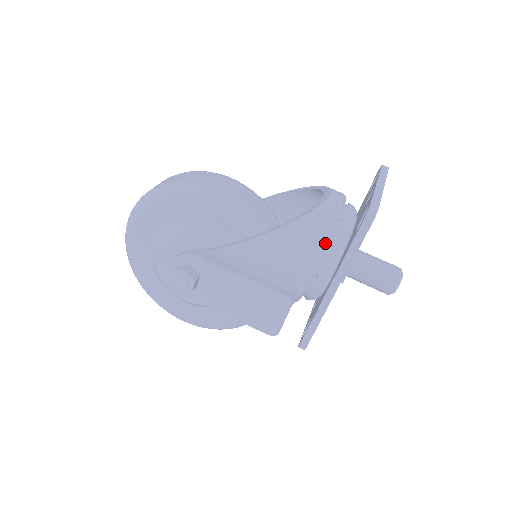
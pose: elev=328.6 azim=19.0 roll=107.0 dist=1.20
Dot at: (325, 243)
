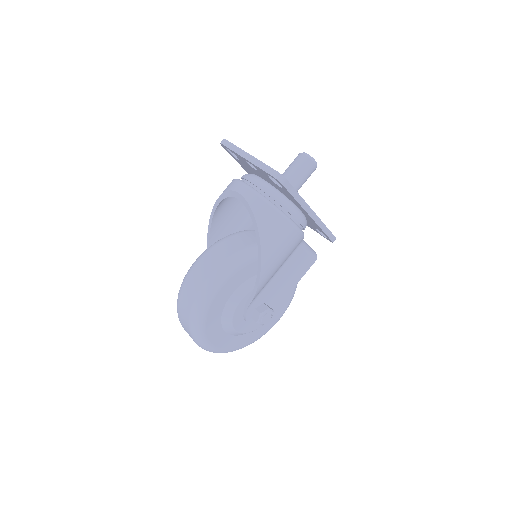
Dot at: (280, 211)
